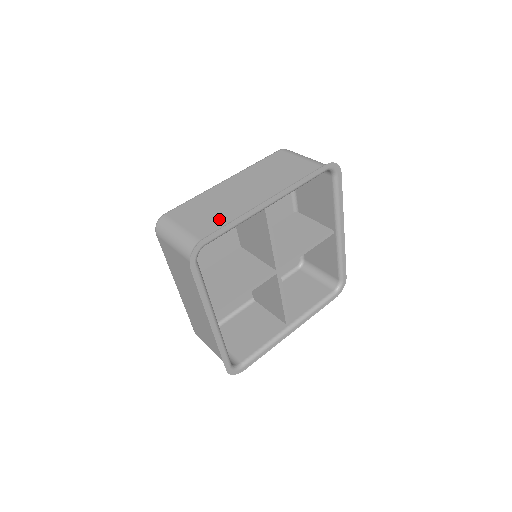
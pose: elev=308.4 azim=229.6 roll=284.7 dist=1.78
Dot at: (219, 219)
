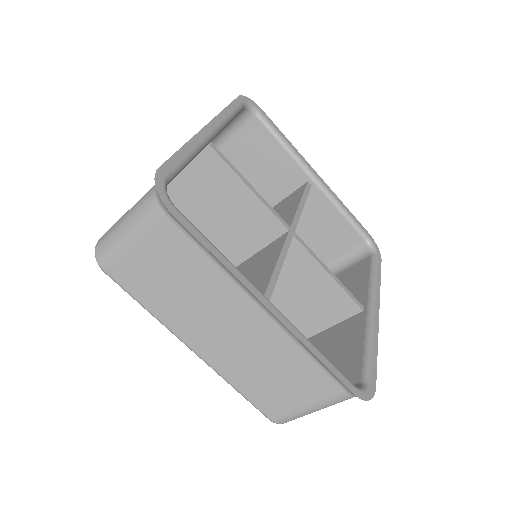
Dot at: occluded
